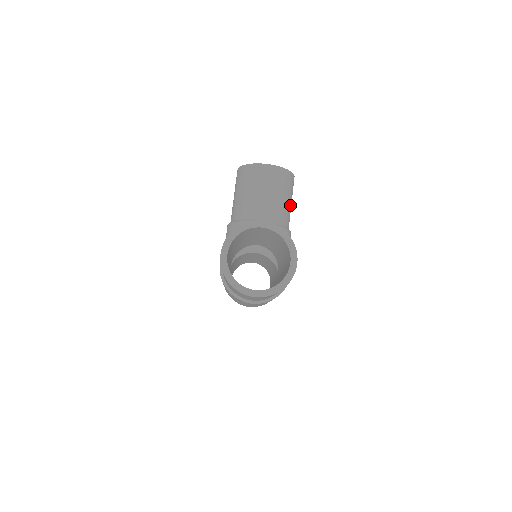
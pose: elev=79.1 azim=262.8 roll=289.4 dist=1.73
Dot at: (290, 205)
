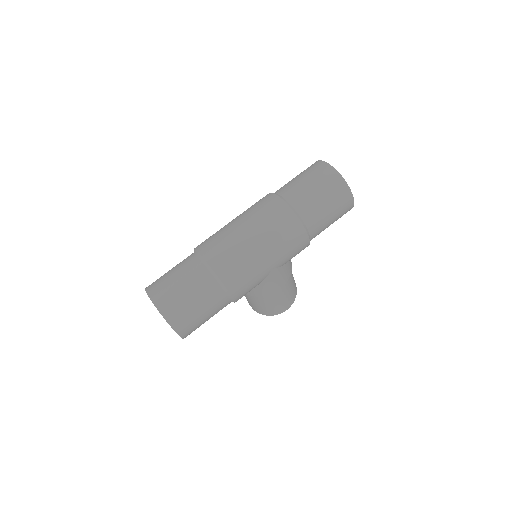
Dot at: (288, 291)
